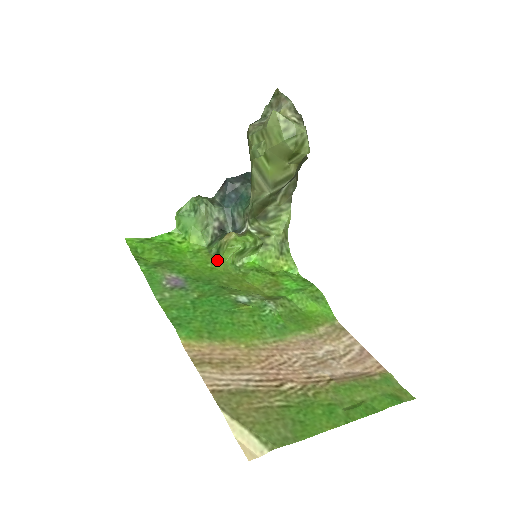
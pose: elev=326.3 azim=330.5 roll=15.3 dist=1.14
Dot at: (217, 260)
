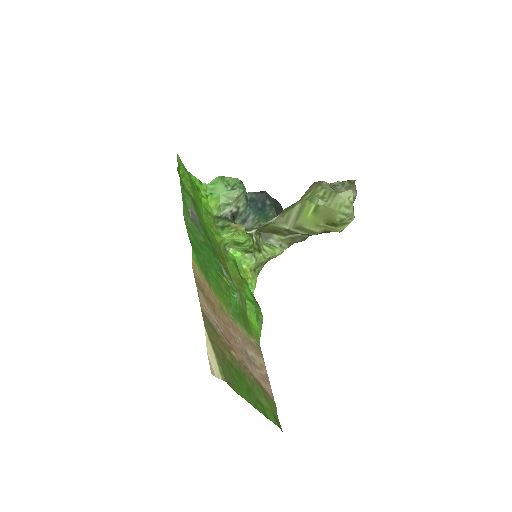
Dot at: (218, 232)
